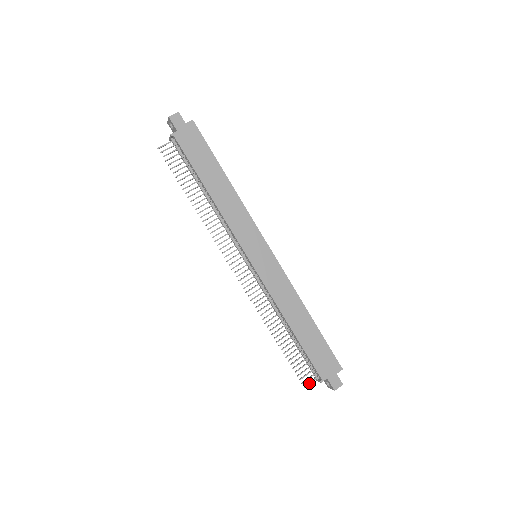
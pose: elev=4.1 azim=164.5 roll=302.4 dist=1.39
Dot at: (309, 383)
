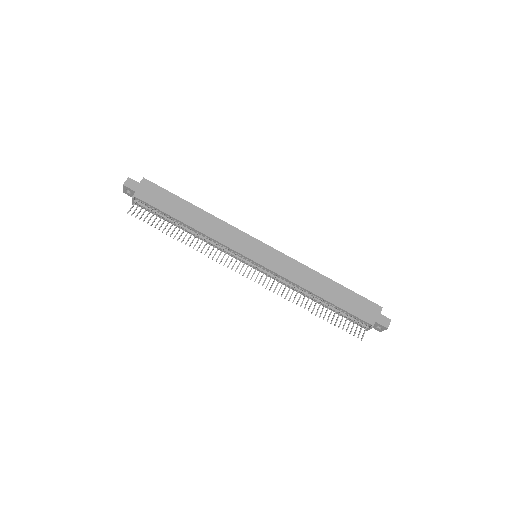
Dot at: (363, 334)
